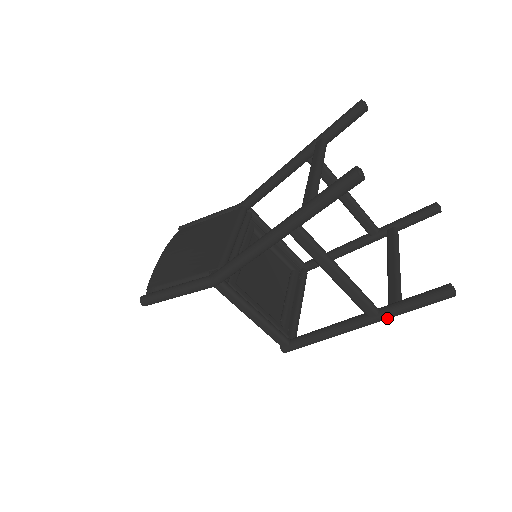
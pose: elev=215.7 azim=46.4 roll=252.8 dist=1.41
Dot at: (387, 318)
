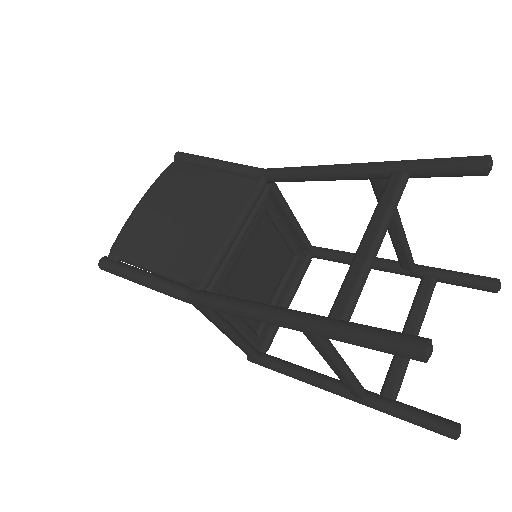
Dot at: occluded
